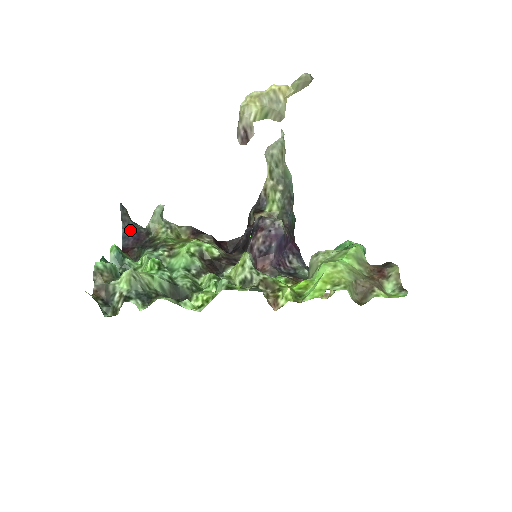
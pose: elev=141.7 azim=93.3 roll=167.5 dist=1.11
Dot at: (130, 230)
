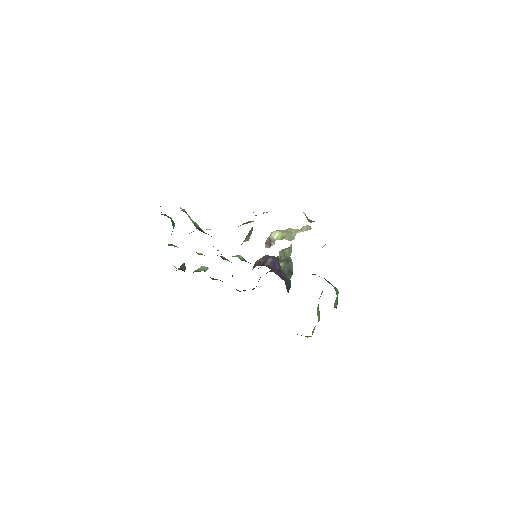
Dot at: (182, 270)
